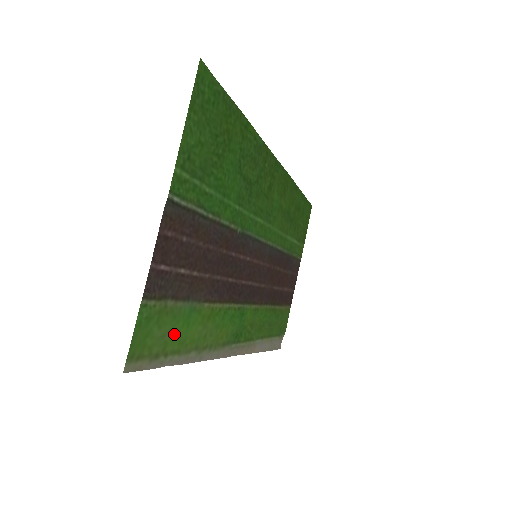
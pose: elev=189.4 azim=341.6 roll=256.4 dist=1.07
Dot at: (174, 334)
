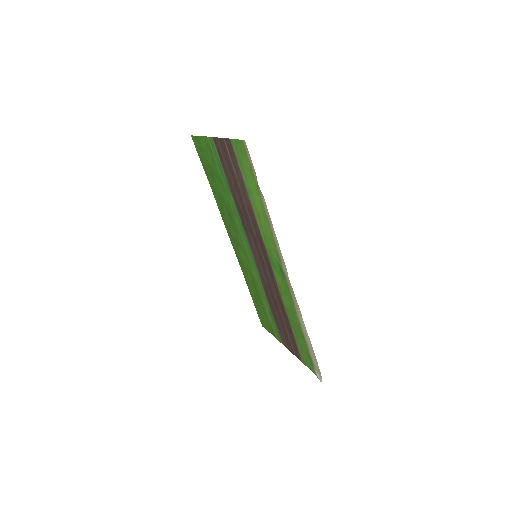
Dot at: (250, 180)
